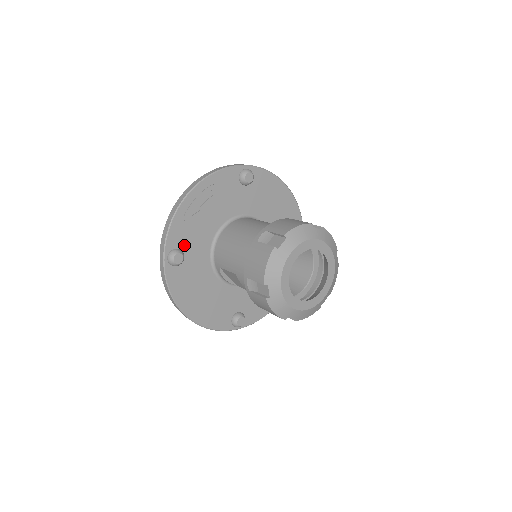
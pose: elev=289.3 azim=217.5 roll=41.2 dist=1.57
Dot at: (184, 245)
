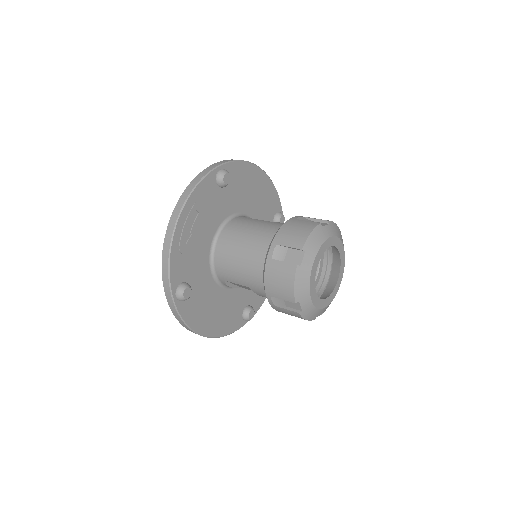
Dot at: (186, 276)
